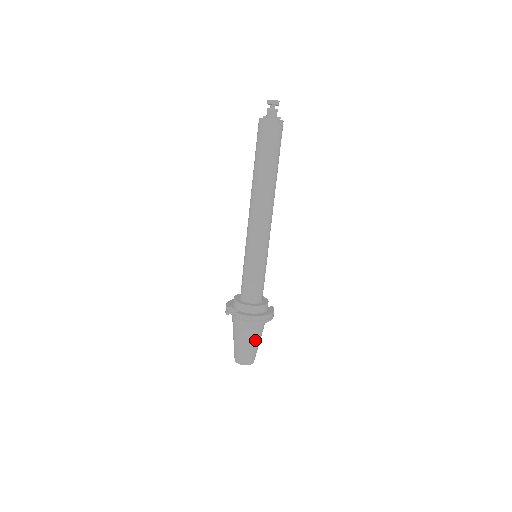
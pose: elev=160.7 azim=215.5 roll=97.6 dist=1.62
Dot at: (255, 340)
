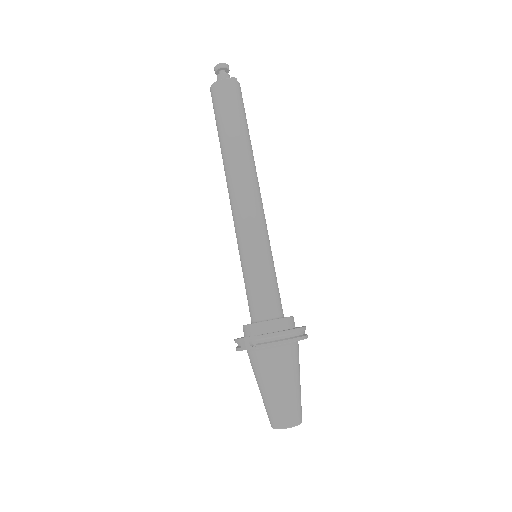
Dot at: (295, 377)
